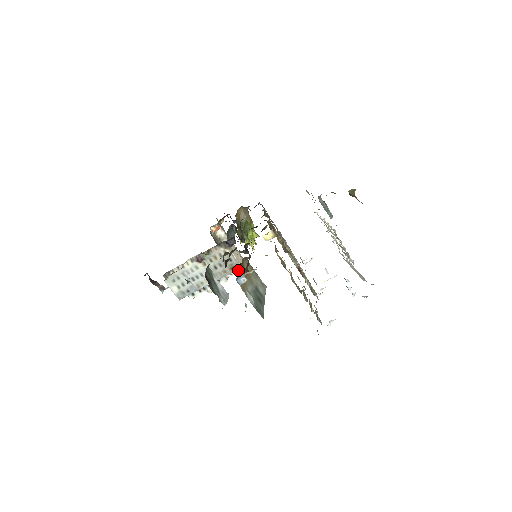
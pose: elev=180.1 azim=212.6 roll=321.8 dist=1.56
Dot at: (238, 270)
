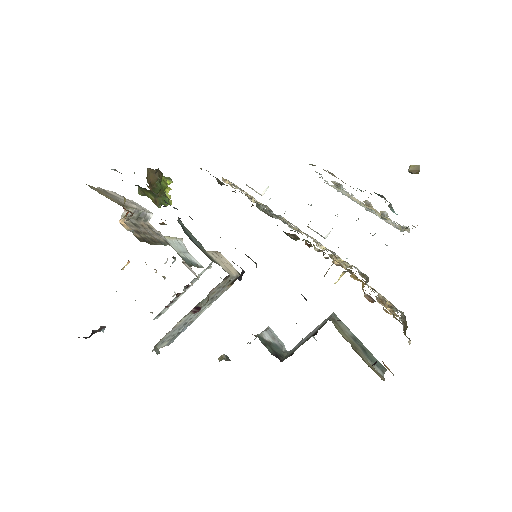
Dot at: occluded
